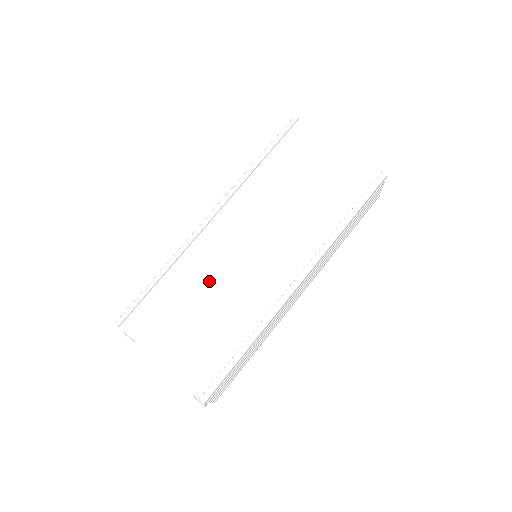
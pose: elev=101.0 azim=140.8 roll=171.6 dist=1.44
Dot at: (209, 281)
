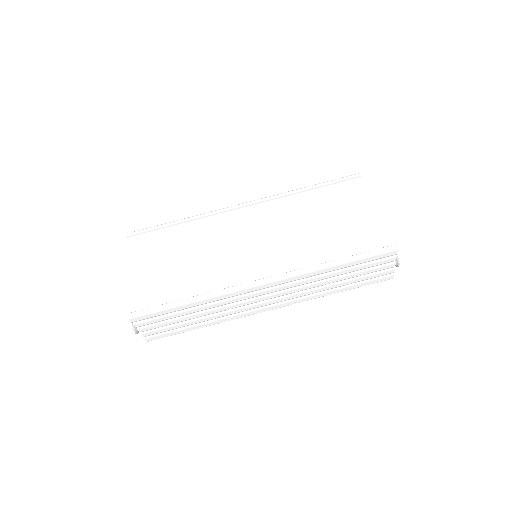
Dot at: (205, 244)
